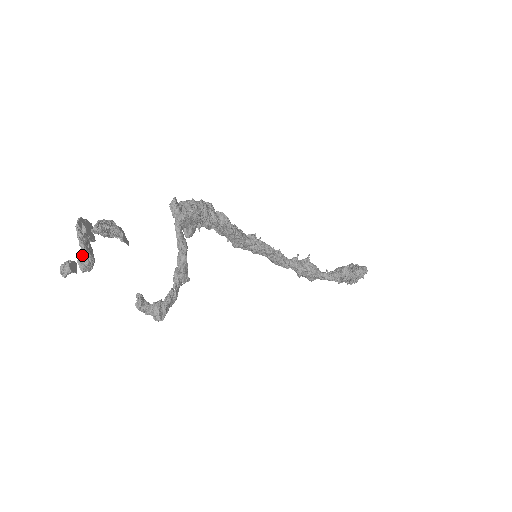
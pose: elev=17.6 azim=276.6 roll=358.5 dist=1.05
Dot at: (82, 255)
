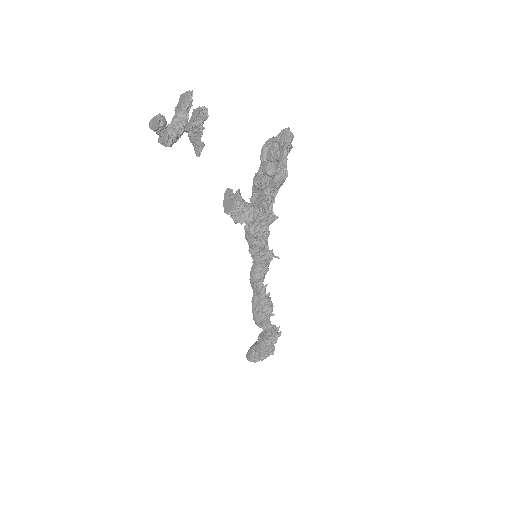
Dot at: (176, 123)
